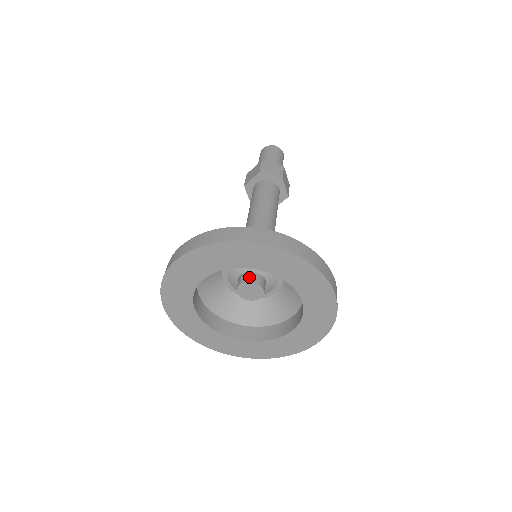
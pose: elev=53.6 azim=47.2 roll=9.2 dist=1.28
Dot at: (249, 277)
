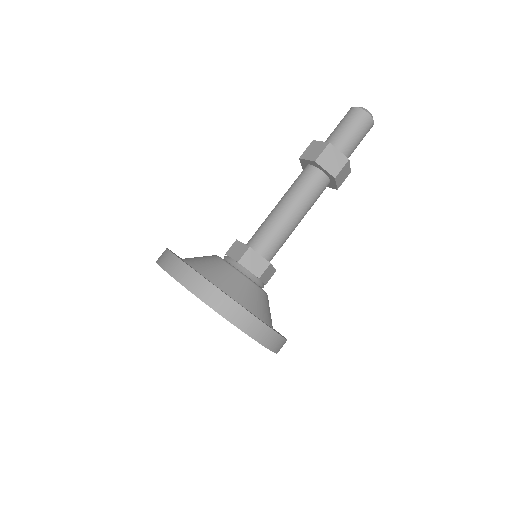
Dot at: occluded
